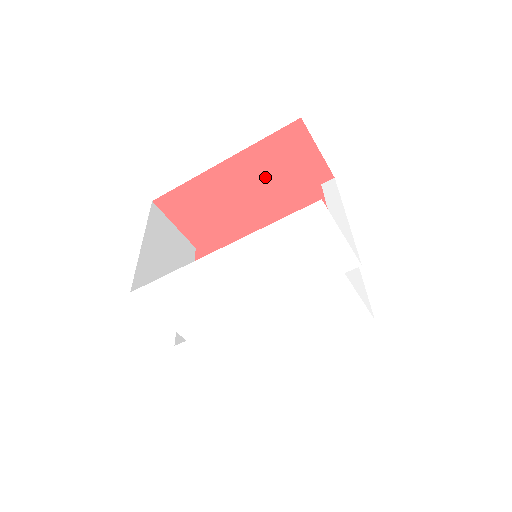
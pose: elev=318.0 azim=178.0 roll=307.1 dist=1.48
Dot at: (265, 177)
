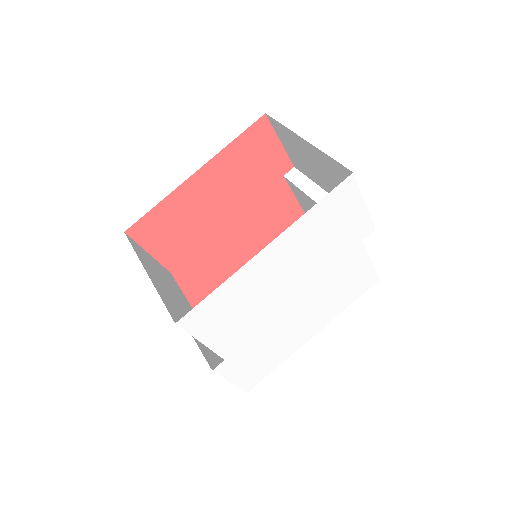
Dot at: (235, 179)
